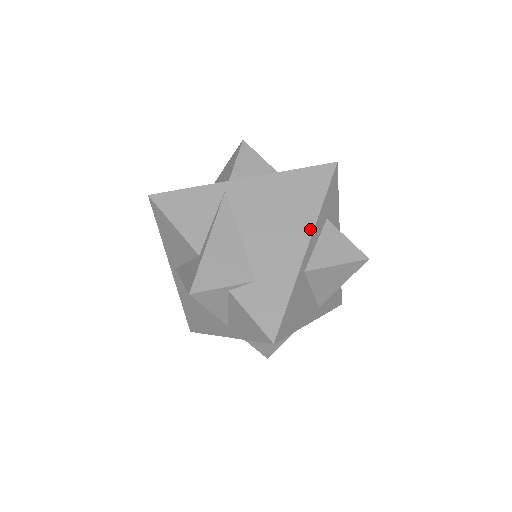
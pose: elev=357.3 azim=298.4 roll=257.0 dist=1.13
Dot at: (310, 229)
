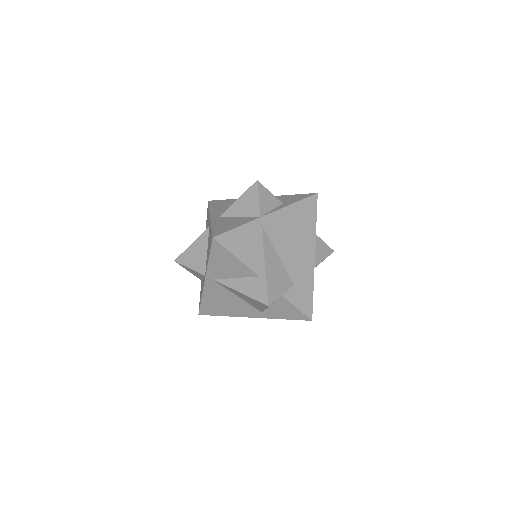
Dot at: (314, 243)
